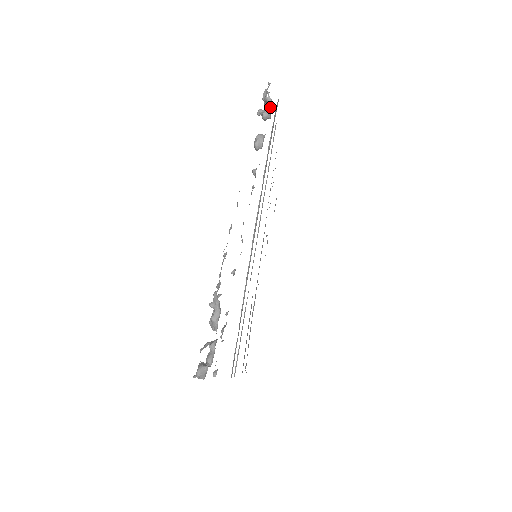
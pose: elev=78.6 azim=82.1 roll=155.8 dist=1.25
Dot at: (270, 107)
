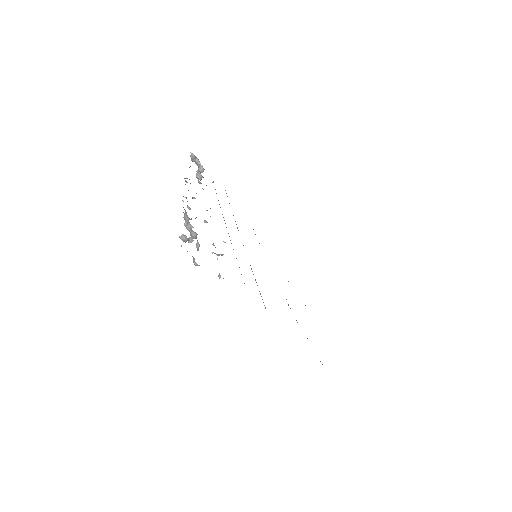
Dot at: (198, 161)
